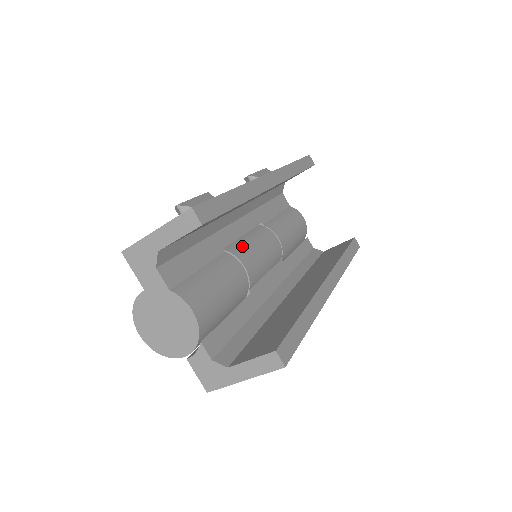
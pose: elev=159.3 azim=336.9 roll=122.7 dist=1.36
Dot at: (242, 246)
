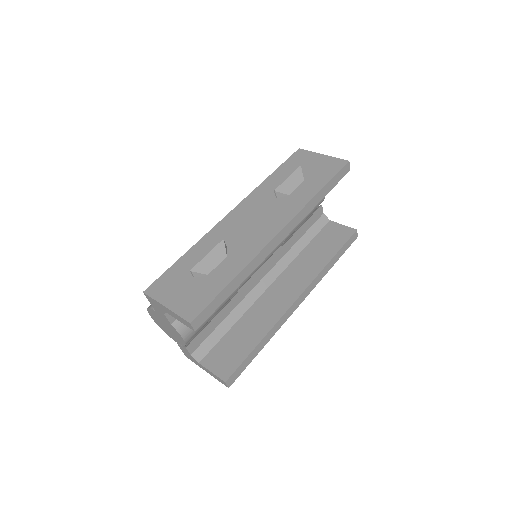
Dot at: occluded
